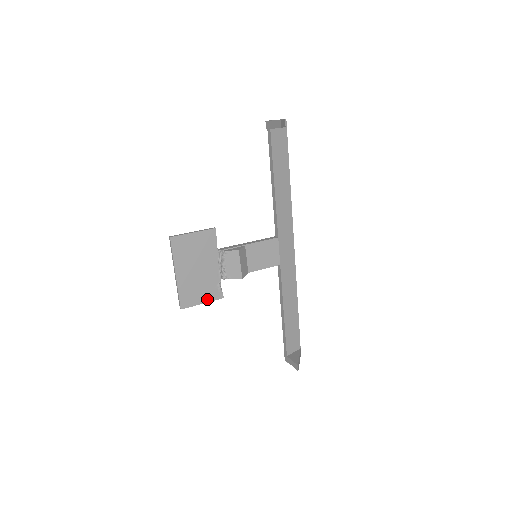
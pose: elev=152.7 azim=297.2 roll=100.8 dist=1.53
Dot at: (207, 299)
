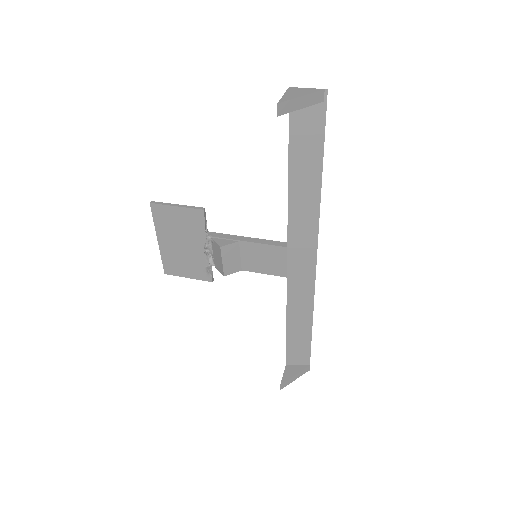
Dot at: (193, 276)
